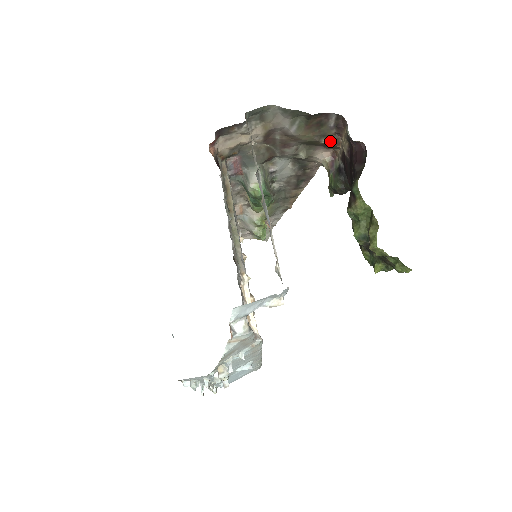
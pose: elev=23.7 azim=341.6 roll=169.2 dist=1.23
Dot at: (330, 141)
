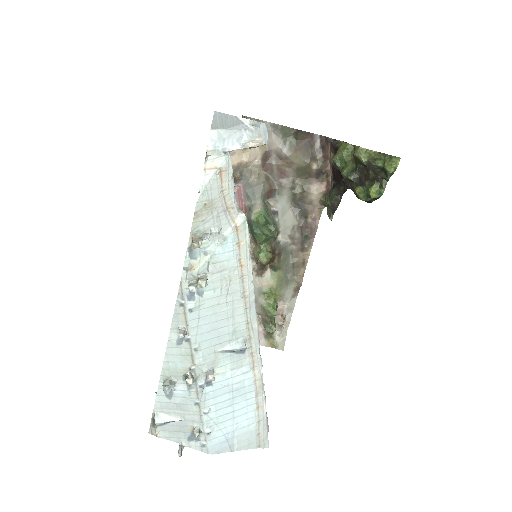
Dot at: (320, 166)
